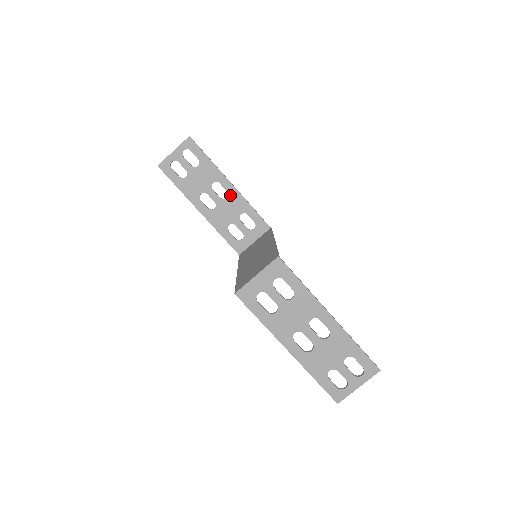
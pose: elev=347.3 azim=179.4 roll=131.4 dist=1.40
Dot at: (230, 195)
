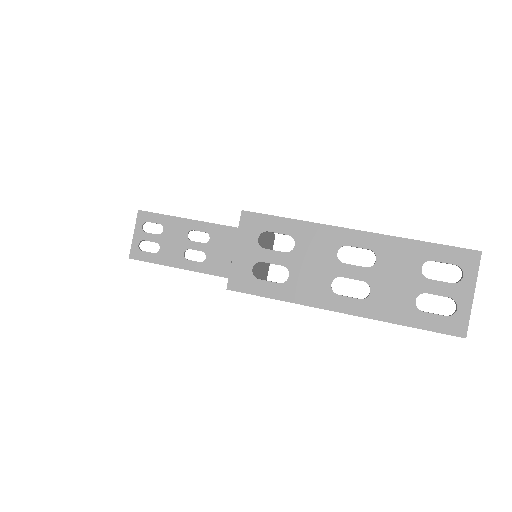
Dot at: (211, 233)
